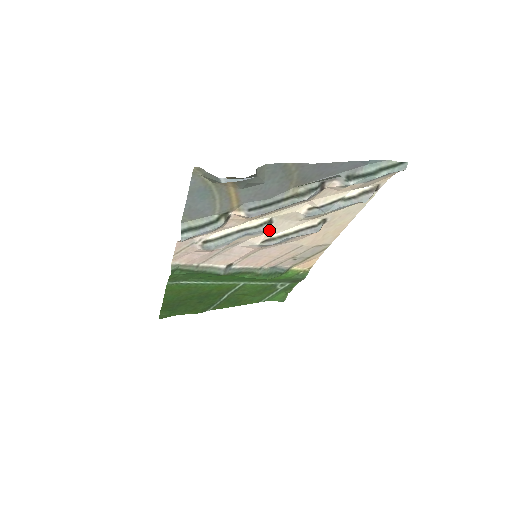
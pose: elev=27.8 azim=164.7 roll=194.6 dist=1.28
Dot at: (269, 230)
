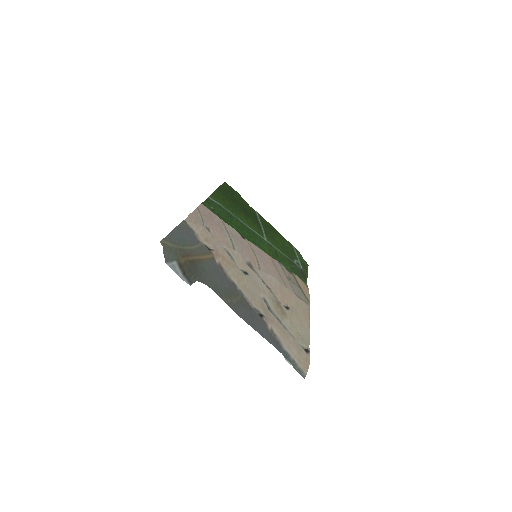
Dot at: (250, 270)
